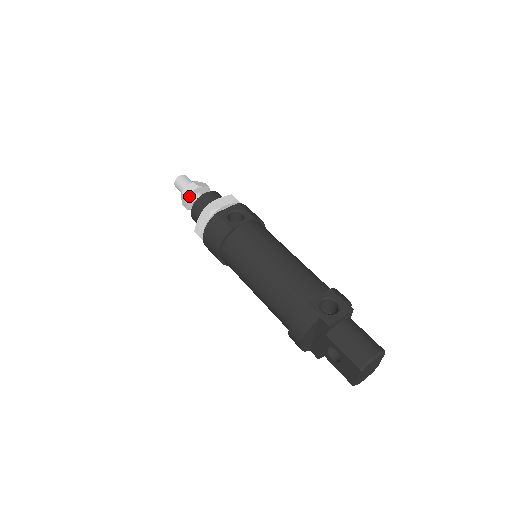
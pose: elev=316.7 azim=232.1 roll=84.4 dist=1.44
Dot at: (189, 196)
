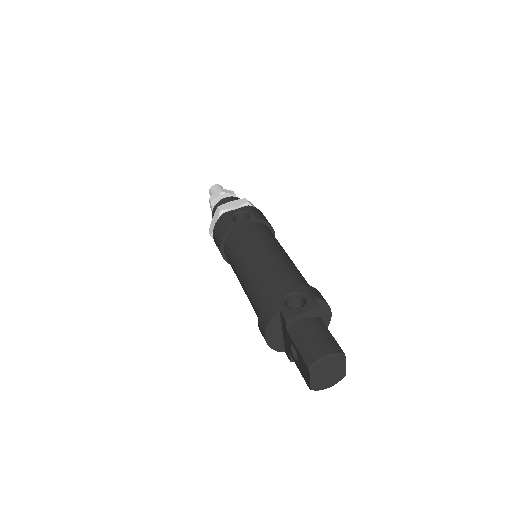
Dot at: (214, 201)
